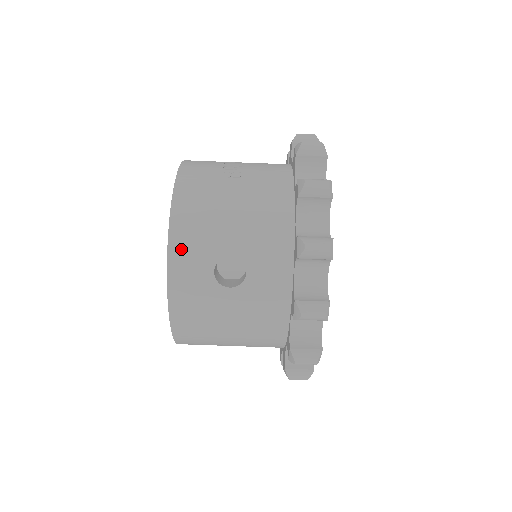
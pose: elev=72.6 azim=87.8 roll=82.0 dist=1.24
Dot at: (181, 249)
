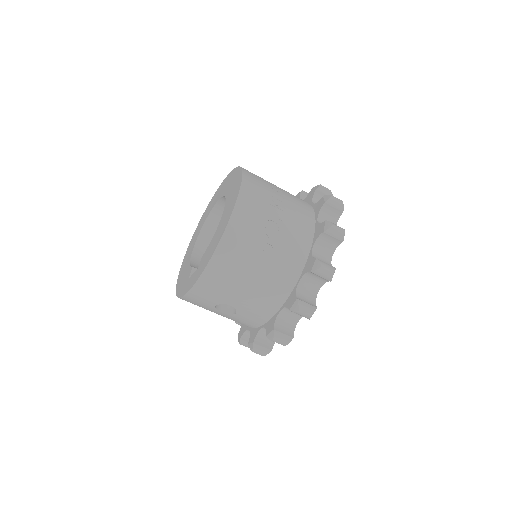
Dot at: (201, 291)
